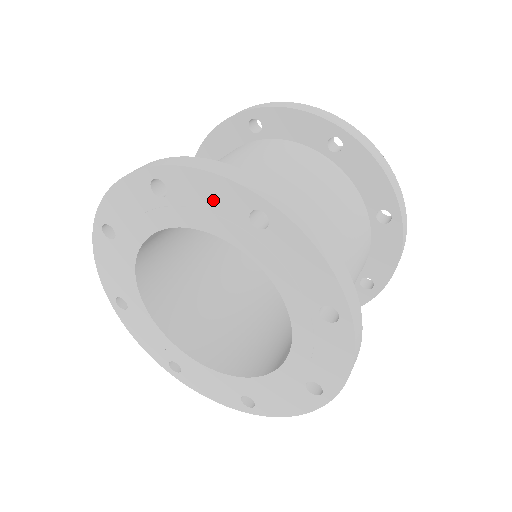
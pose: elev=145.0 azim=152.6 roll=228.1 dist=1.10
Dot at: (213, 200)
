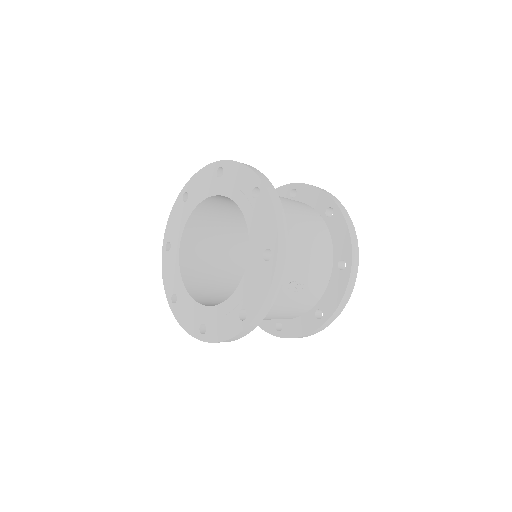
Dot at: (204, 181)
